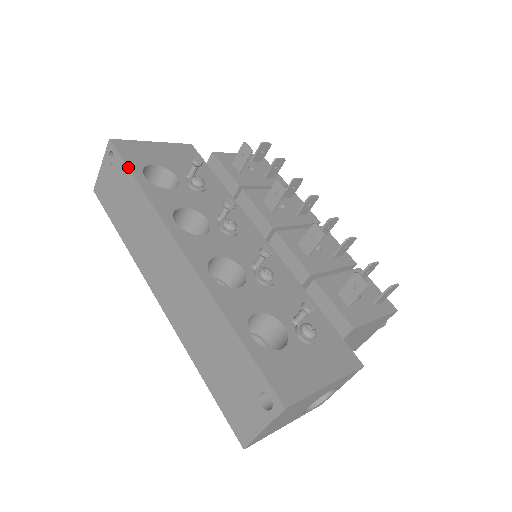
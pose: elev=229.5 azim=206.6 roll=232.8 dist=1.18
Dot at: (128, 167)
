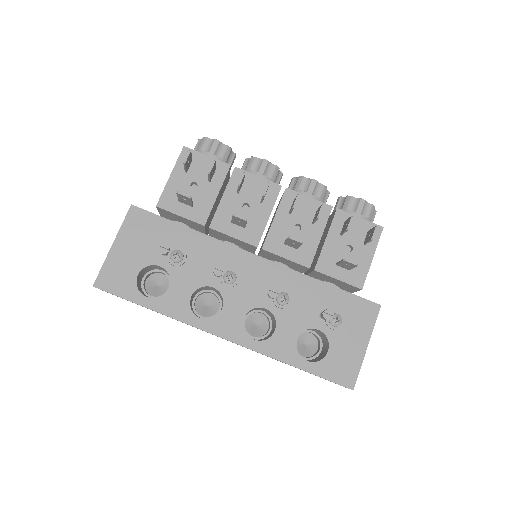
Dot at: (130, 301)
